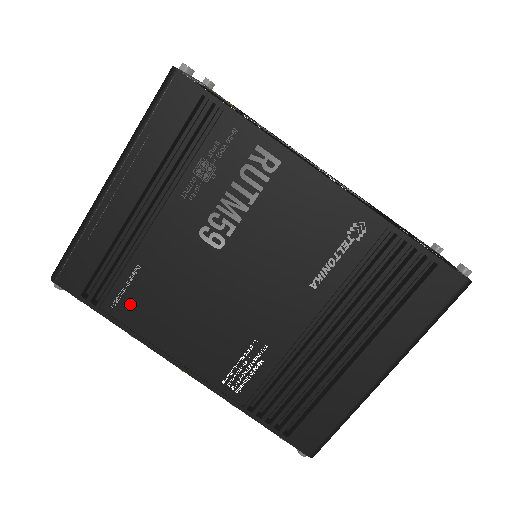
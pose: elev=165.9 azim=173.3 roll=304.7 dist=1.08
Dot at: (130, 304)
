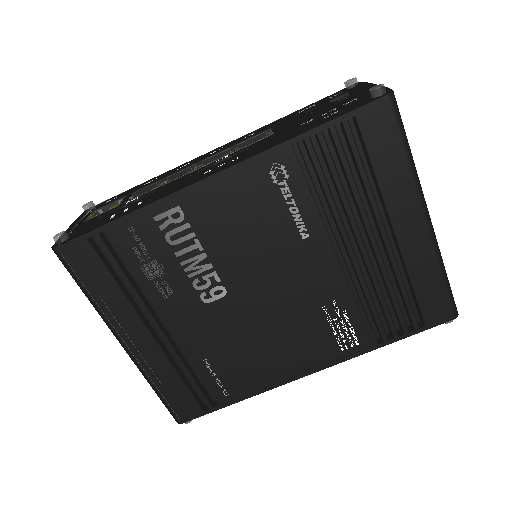
Dot at: (232, 382)
